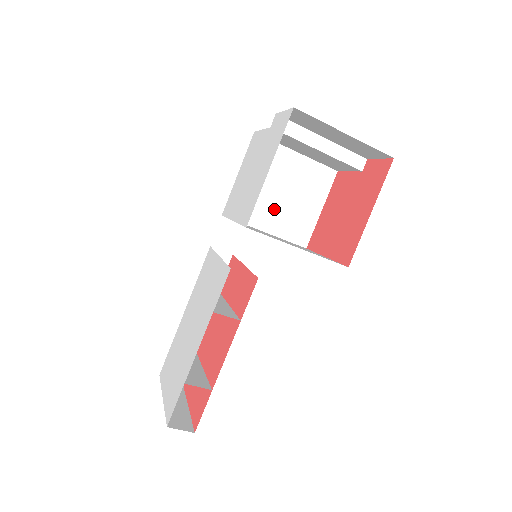
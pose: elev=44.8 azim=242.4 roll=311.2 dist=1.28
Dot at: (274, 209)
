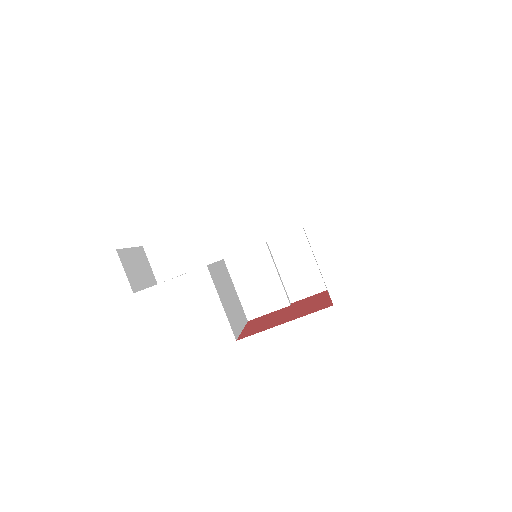
Dot at: (221, 286)
